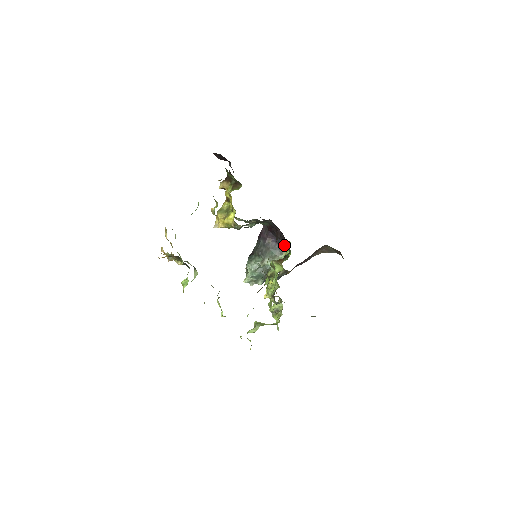
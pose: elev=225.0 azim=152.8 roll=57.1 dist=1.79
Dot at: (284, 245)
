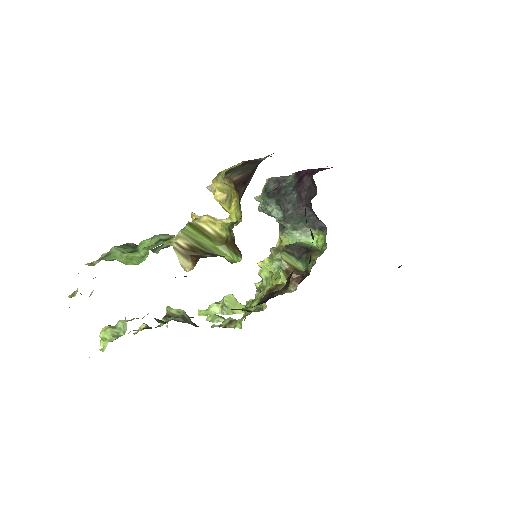
Dot at: (323, 225)
